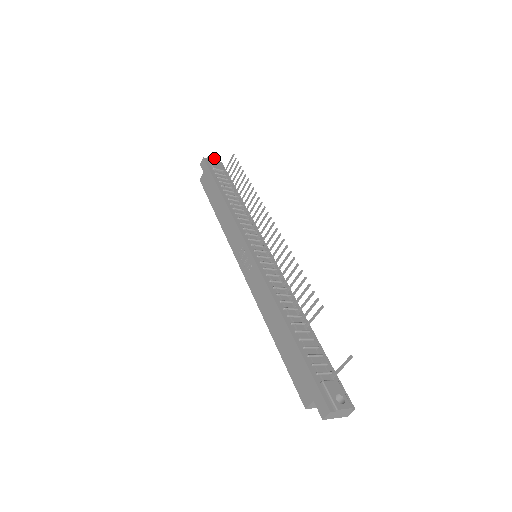
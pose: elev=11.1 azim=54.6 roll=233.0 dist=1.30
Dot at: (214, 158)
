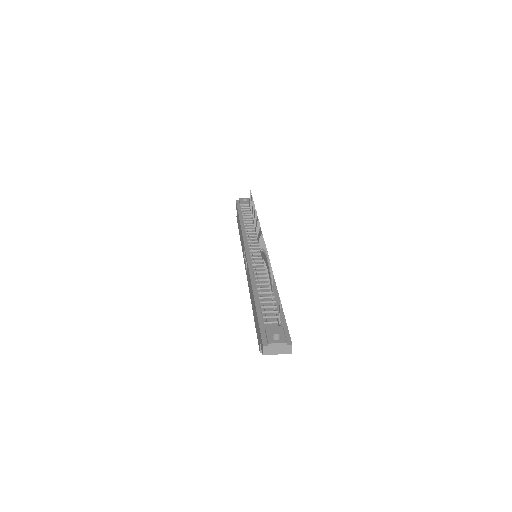
Dot at: (245, 198)
